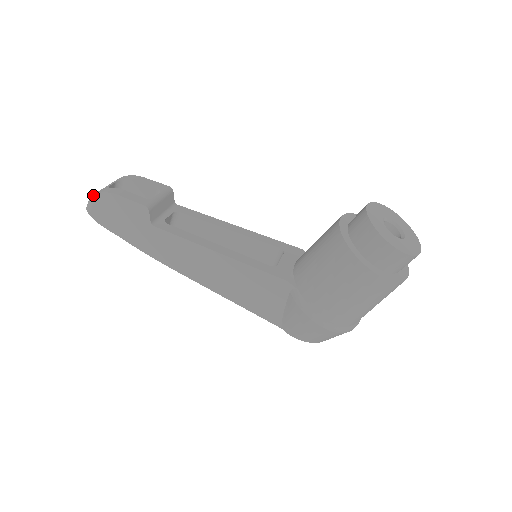
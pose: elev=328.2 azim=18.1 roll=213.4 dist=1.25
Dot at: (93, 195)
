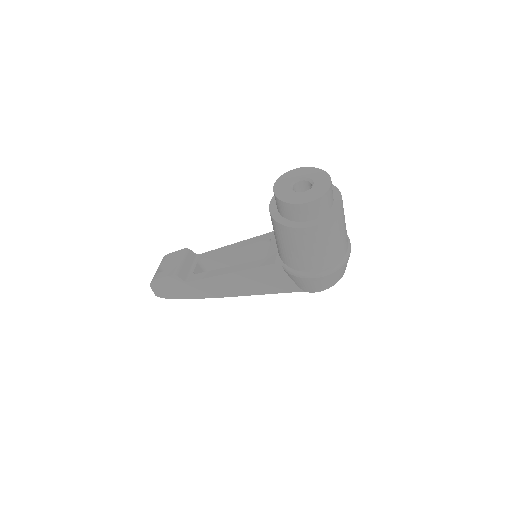
Dot at: (150, 286)
